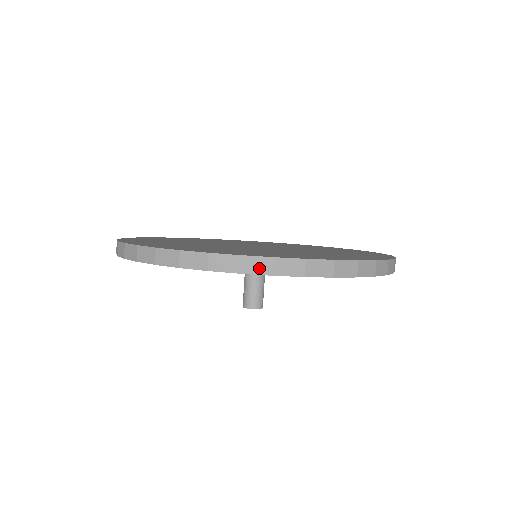
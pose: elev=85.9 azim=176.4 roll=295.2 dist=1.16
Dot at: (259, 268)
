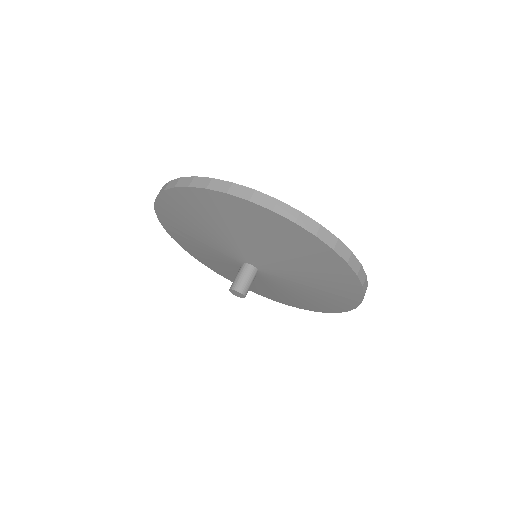
Dot at: (185, 183)
